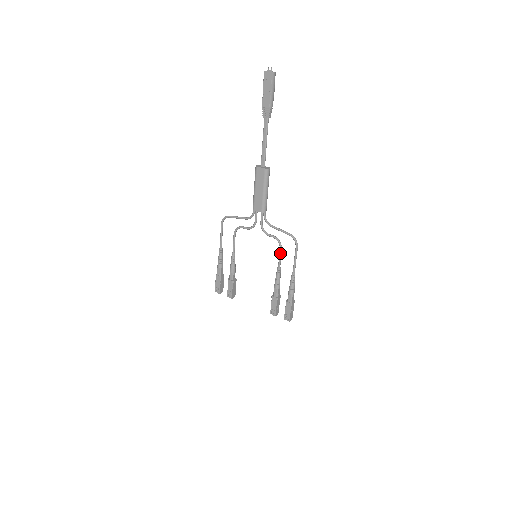
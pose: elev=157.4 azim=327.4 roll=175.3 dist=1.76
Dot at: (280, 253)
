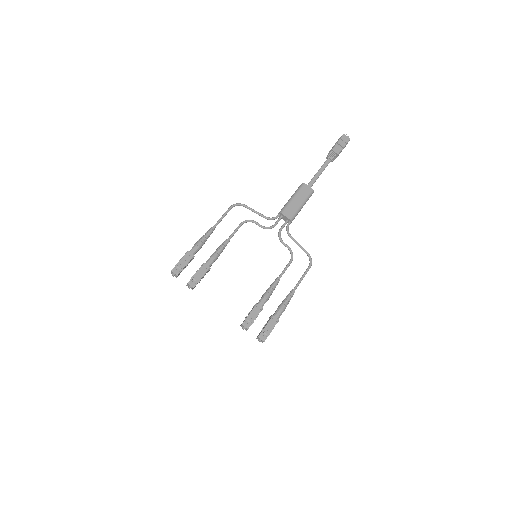
Dot at: (289, 265)
